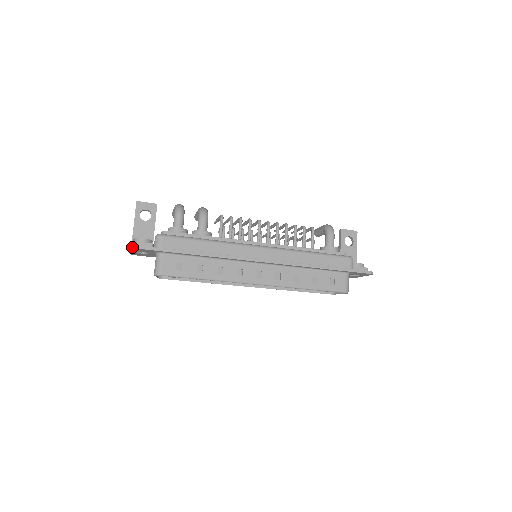
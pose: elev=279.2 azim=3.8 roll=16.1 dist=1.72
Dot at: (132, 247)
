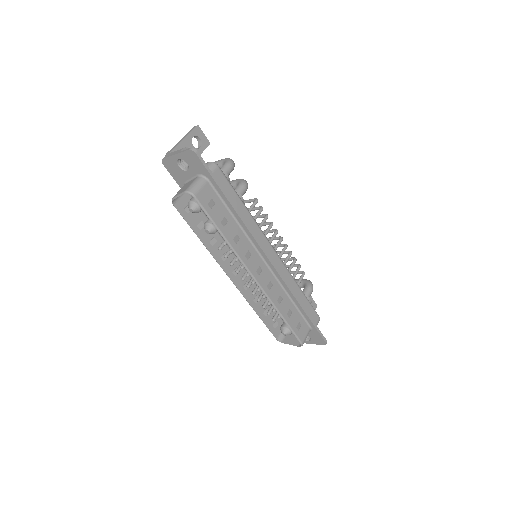
Dot at: (193, 149)
